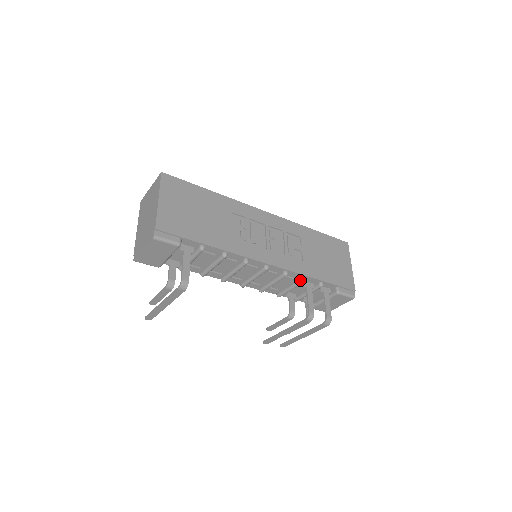
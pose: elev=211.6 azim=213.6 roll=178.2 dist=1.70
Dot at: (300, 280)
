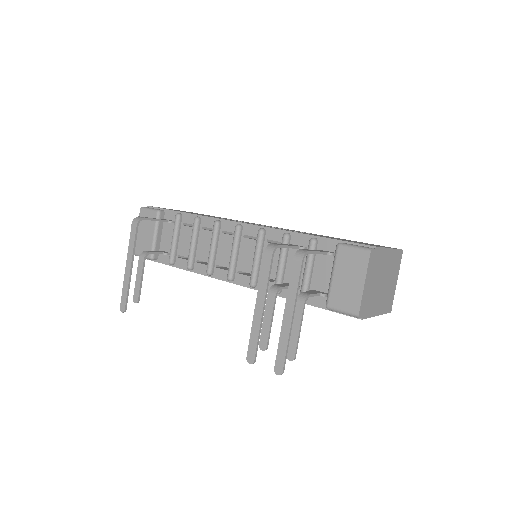
Dot at: (282, 238)
